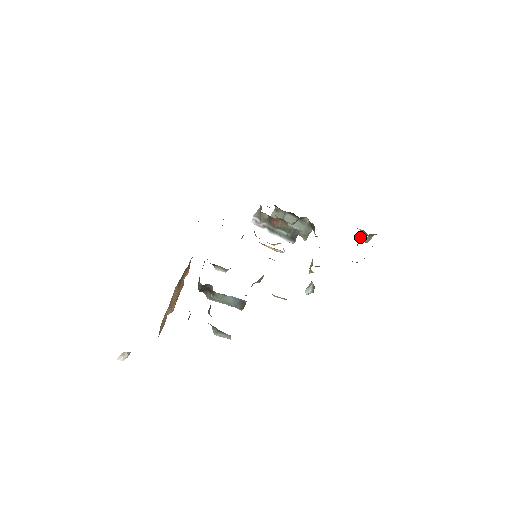
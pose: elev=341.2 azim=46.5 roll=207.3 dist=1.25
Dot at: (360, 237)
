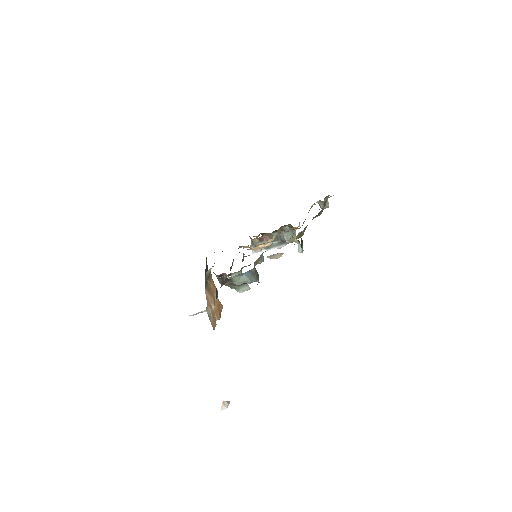
Dot at: (321, 207)
